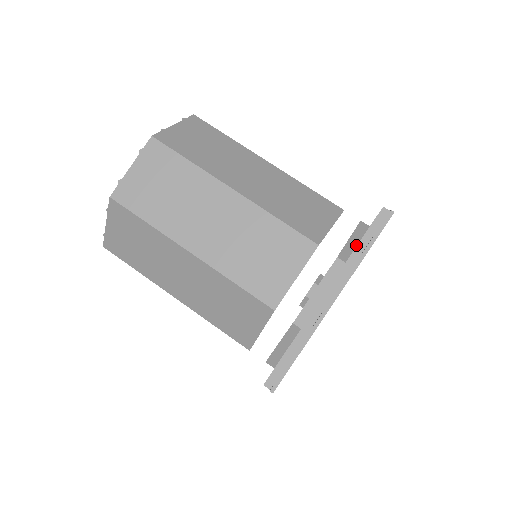
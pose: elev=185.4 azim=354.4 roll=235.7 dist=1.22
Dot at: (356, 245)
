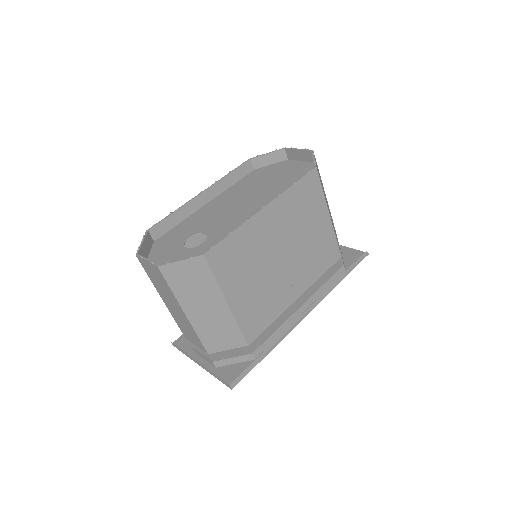
Dot at: (231, 362)
